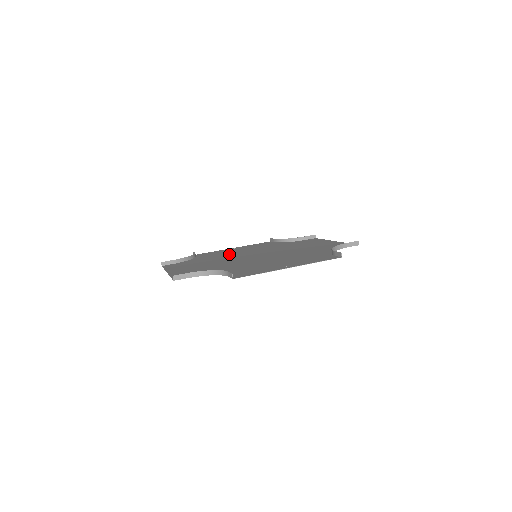
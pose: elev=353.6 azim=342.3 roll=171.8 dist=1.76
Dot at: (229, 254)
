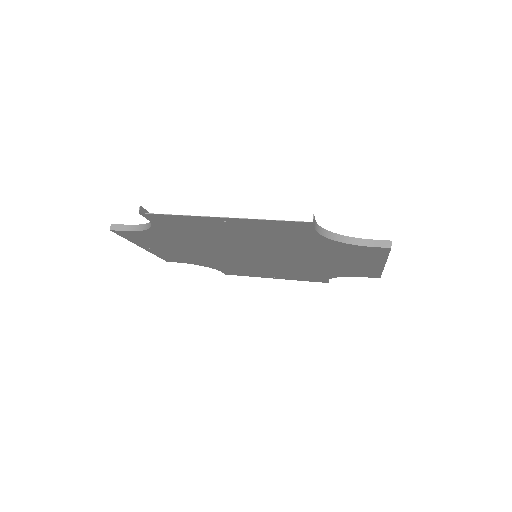
Dot at: (246, 266)
